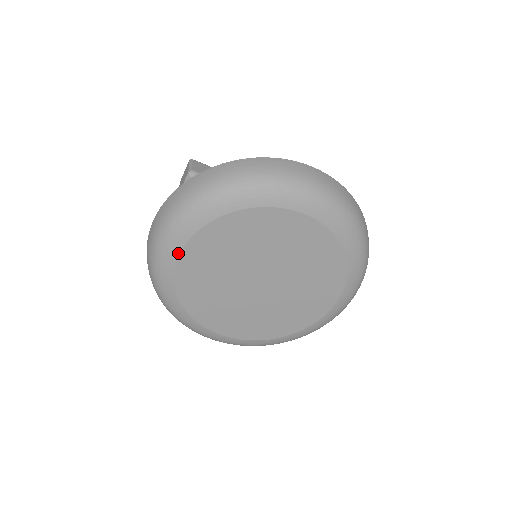
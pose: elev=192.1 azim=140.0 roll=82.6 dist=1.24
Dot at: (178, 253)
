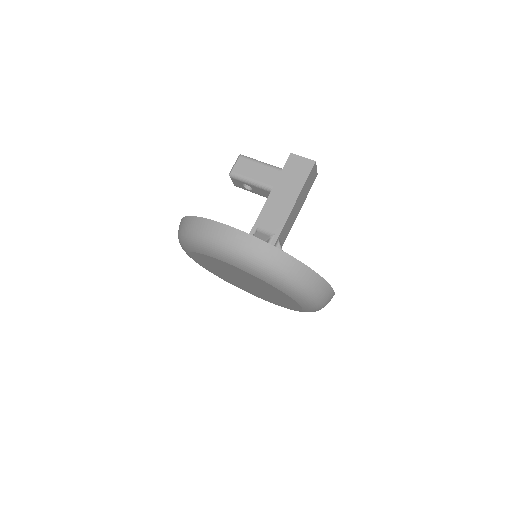
Dot at: (192, 258)
